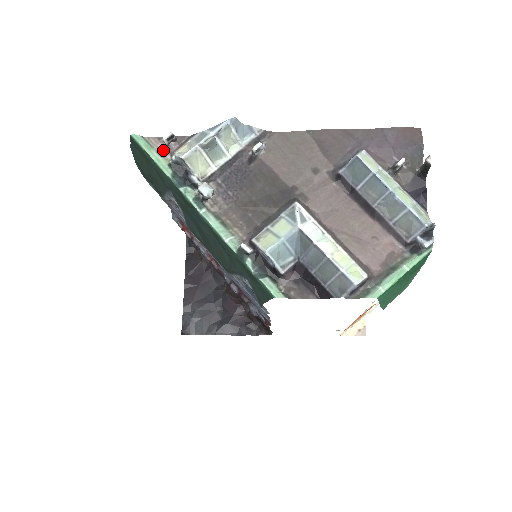
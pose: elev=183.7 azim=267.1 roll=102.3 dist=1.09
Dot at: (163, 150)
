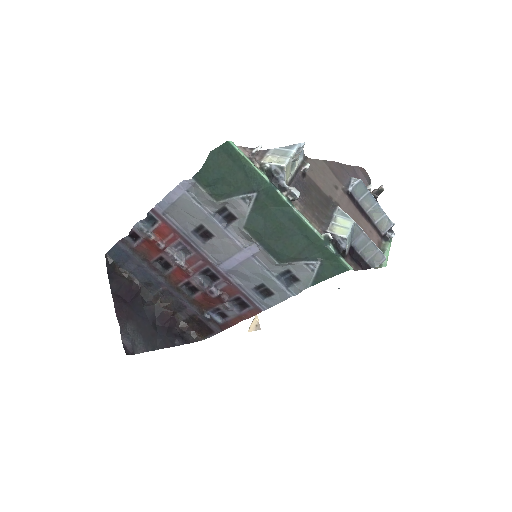
Dot at: (252, 158)
